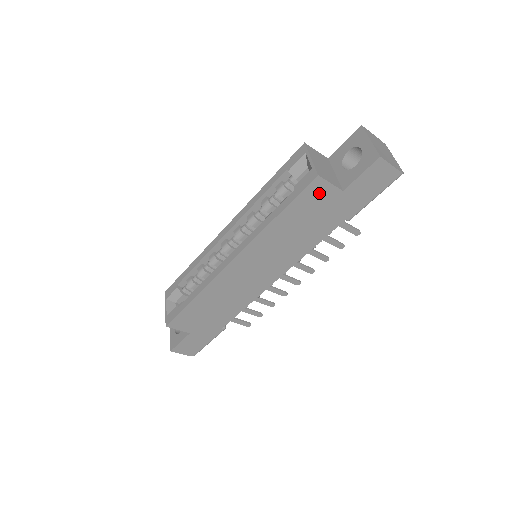
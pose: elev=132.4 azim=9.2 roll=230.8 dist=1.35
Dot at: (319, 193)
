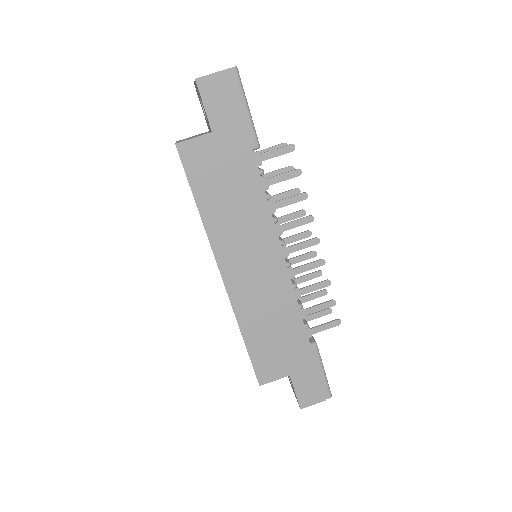
Dot at: (198, 154)
